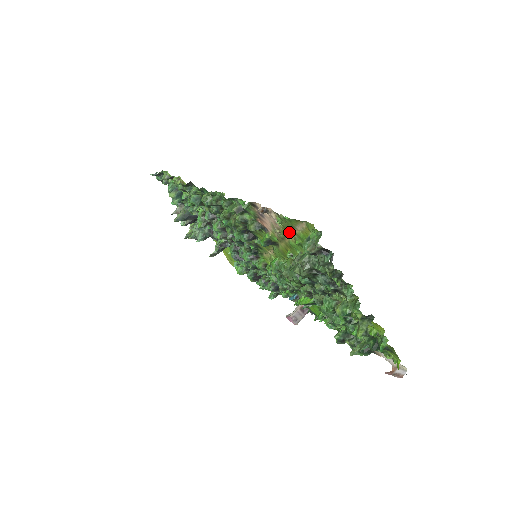
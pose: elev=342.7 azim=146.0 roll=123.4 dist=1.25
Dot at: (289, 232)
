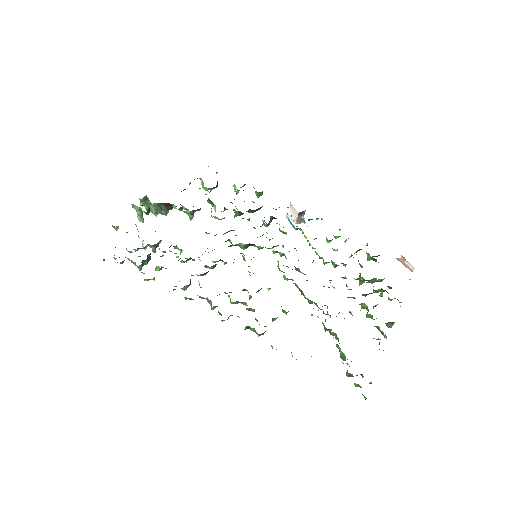
Dot at: occluded
